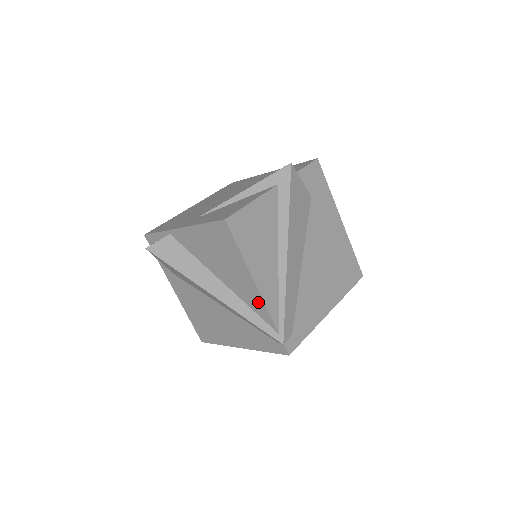
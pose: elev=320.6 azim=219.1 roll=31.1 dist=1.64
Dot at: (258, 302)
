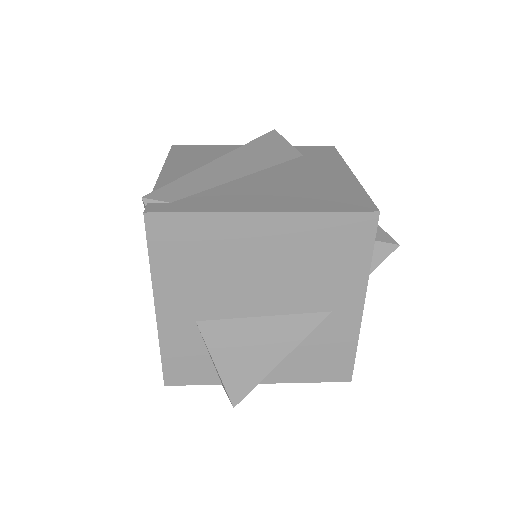
Dot at: occluded
